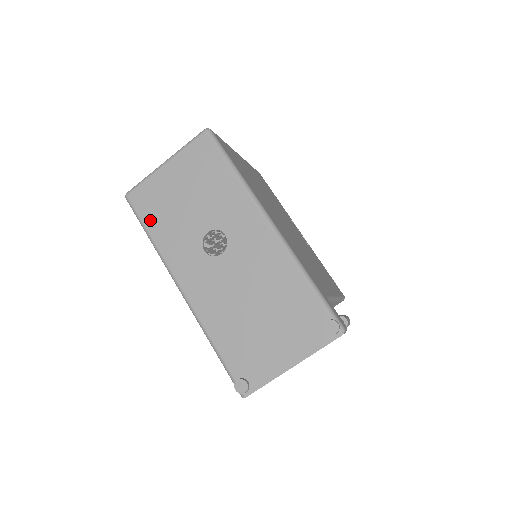
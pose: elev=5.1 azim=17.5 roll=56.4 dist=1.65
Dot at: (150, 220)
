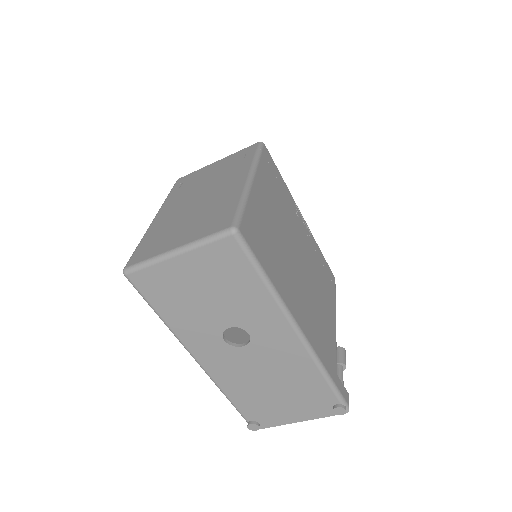
Dot at: (159, 304)
